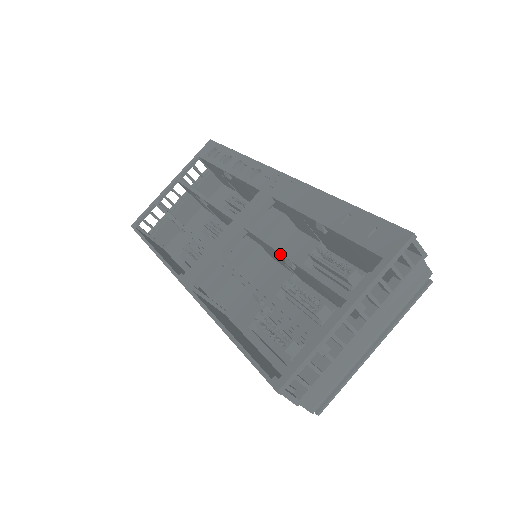
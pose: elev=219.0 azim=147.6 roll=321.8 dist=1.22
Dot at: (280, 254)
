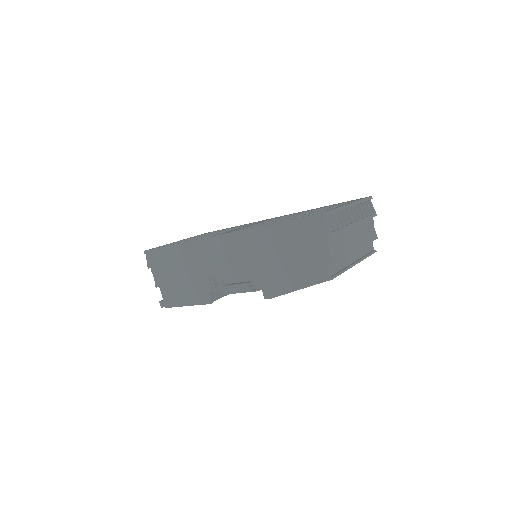
Dot at: occluded
